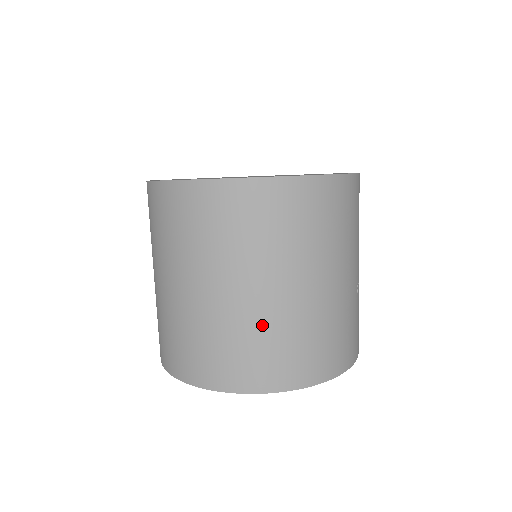
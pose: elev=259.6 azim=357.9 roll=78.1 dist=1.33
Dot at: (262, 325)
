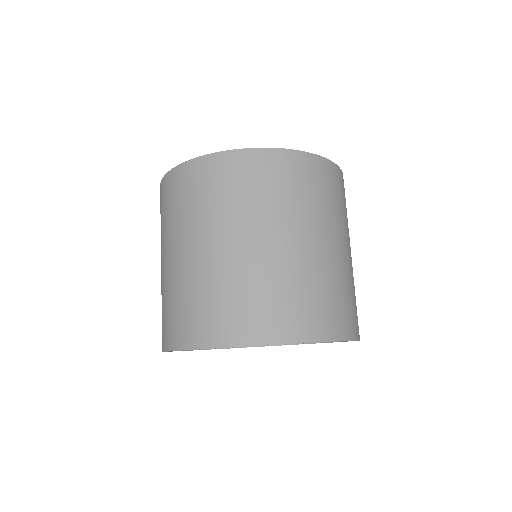
Dot at: (306, 274)
